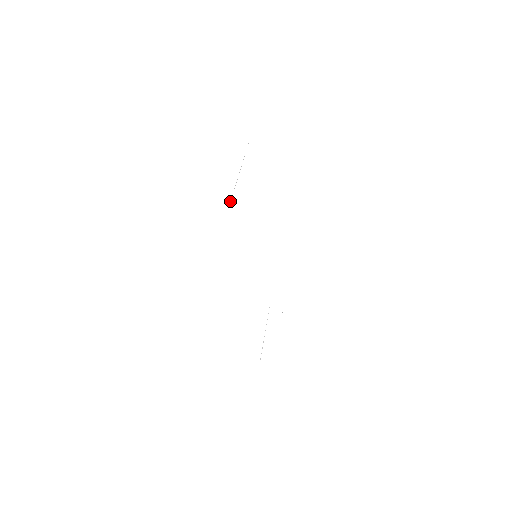
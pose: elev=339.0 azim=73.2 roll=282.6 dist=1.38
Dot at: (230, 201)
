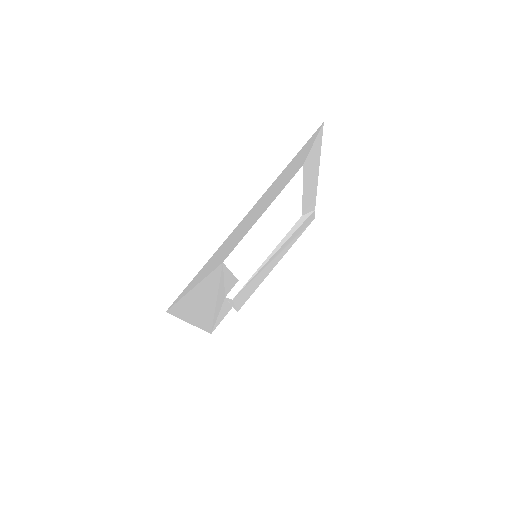
Dot at: (304, 145)
